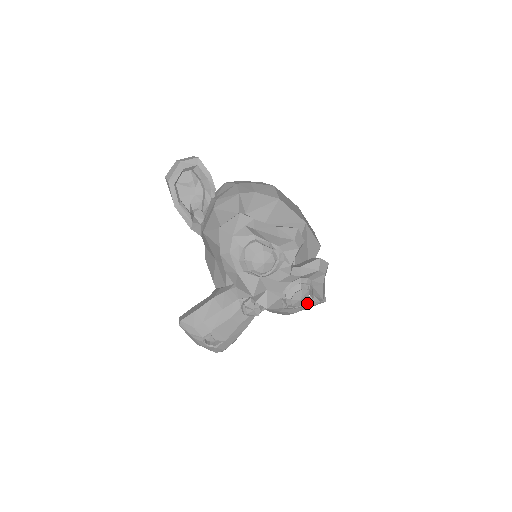
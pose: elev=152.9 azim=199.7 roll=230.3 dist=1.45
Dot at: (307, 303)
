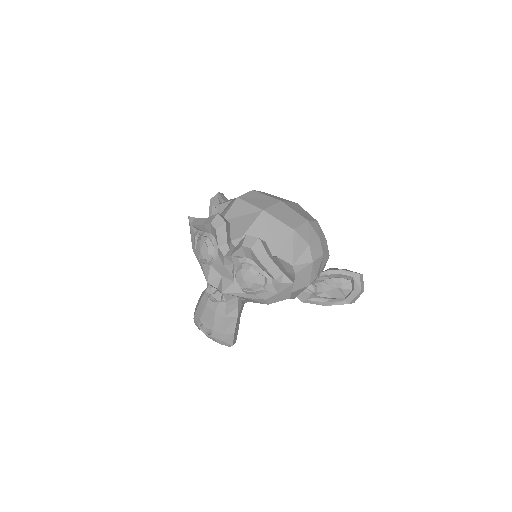
Dot at: (268, 286)
